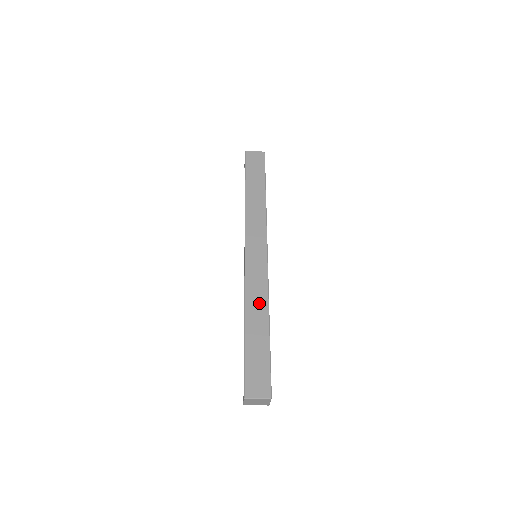
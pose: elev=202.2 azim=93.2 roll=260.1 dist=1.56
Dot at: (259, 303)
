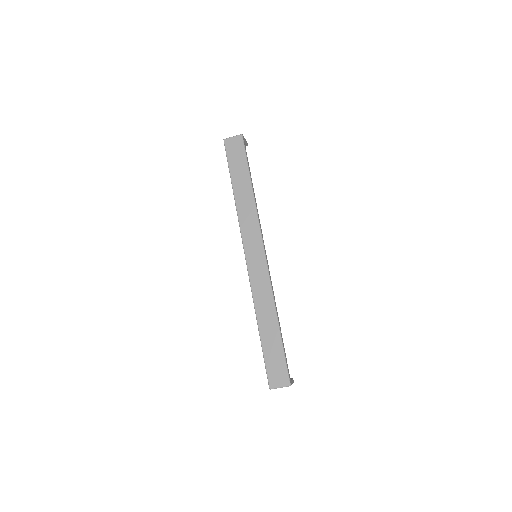
Dot at: (266, 304)
